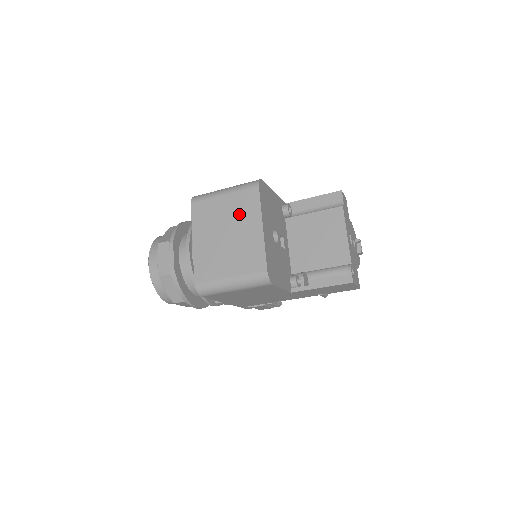
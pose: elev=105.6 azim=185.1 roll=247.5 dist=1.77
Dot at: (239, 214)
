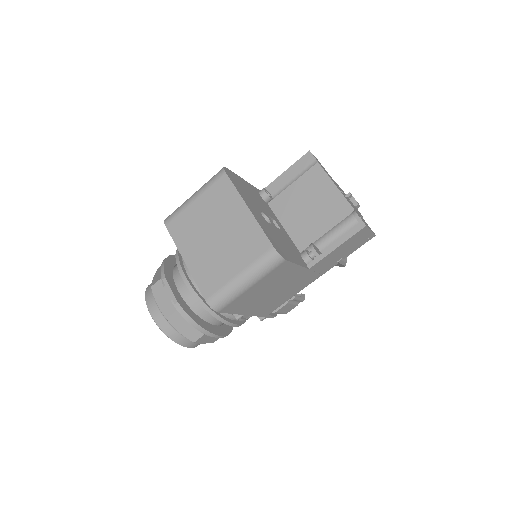
Dot at: (218, 209)
